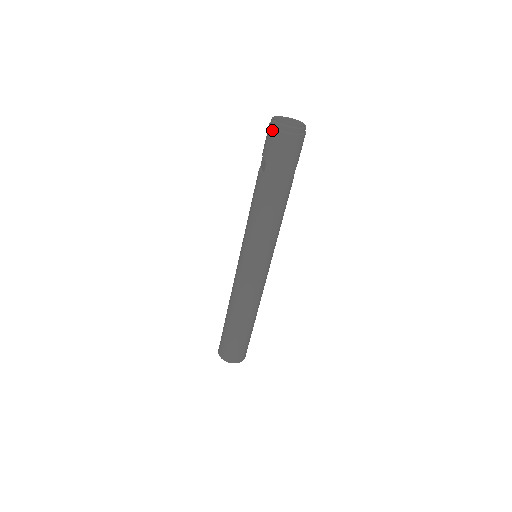
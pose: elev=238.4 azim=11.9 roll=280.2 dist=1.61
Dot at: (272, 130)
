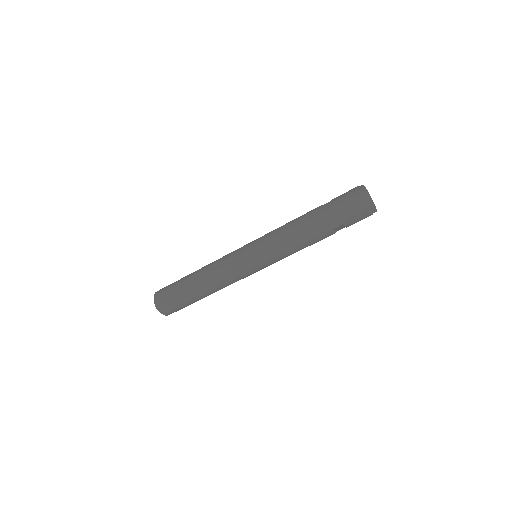
Dot at: (356, 187)
